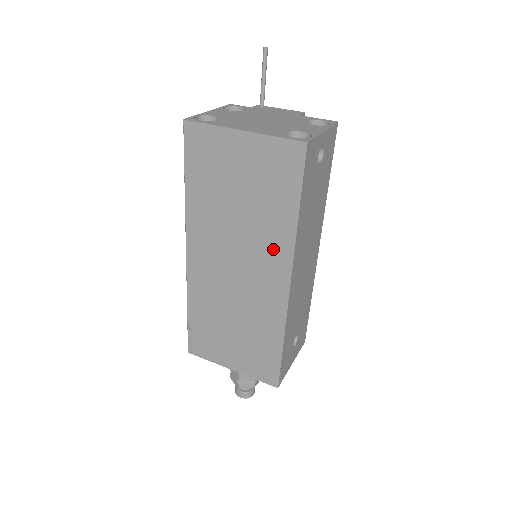
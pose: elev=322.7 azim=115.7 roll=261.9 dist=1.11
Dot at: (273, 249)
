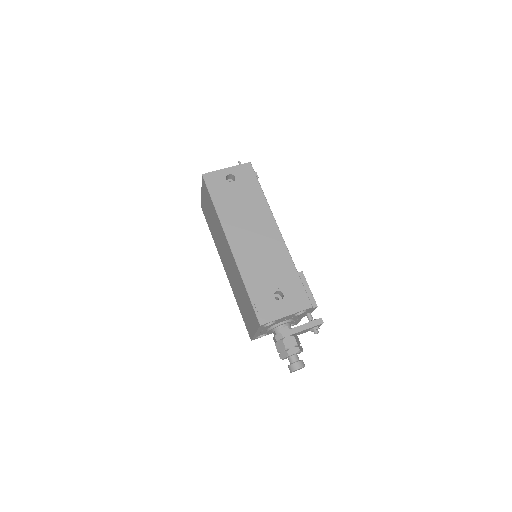
Dot at: (222, 233)
